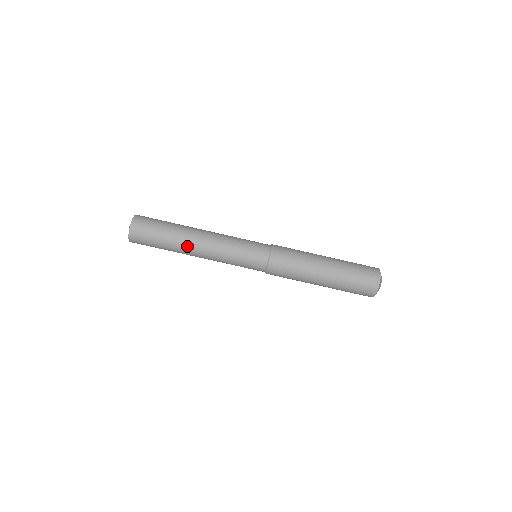
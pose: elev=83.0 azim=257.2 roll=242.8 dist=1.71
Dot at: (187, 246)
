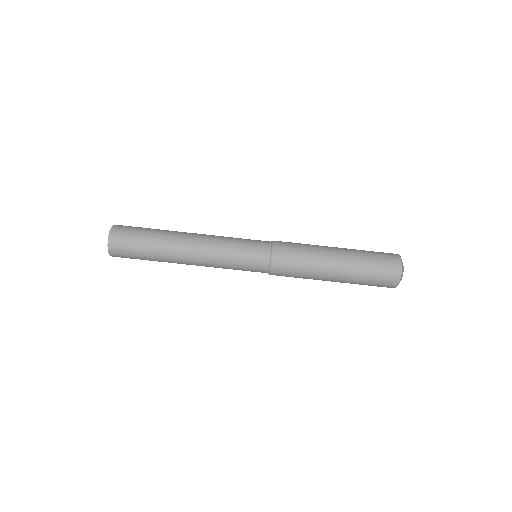
Dot at: (176, 252)
